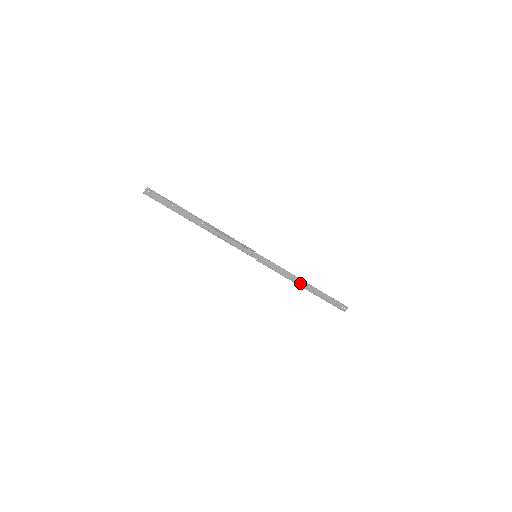
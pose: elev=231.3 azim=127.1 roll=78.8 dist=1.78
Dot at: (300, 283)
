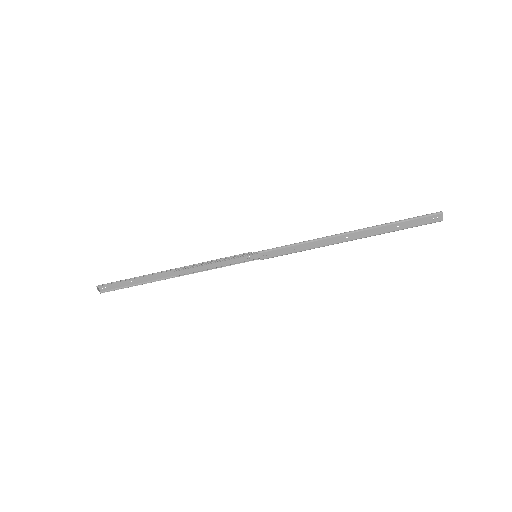
Dot at: (339, 240)
